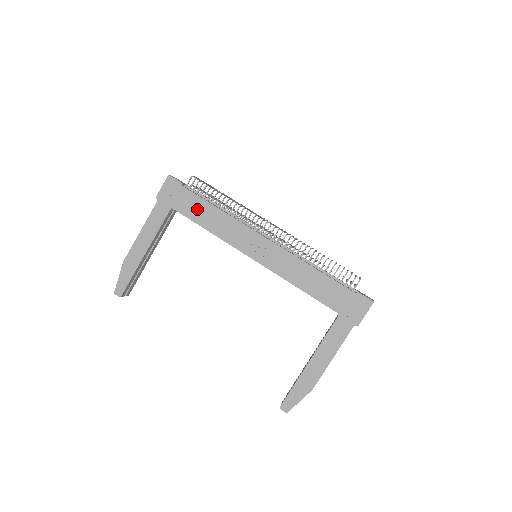
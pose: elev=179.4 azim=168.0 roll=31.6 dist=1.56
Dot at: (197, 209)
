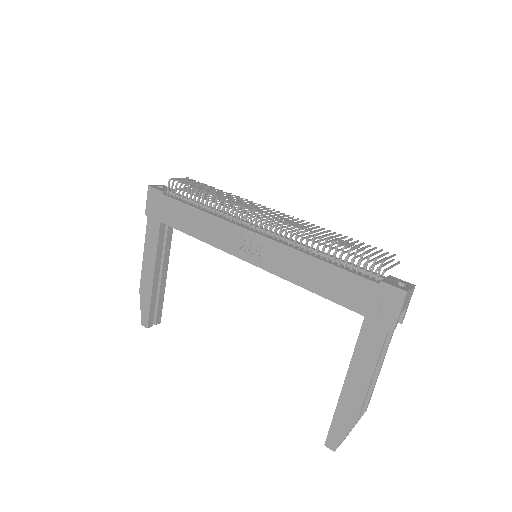
Dot at: (181, 217)
